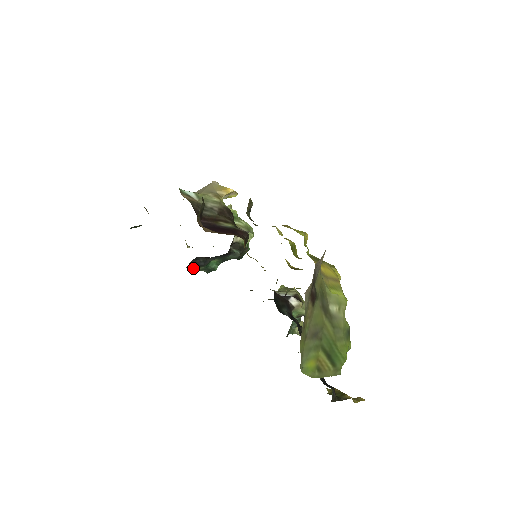
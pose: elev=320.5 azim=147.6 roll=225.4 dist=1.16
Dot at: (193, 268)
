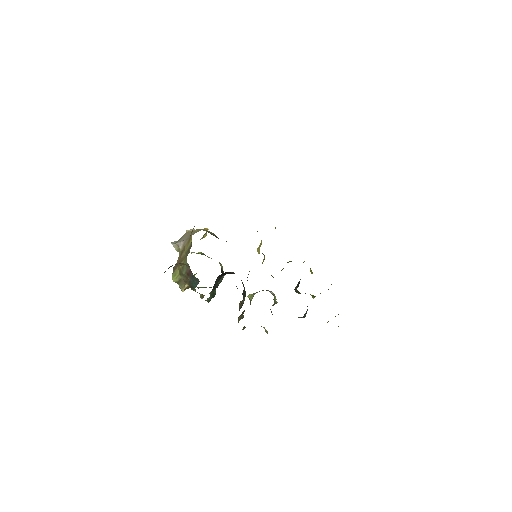
Dot at: (210, 293)
